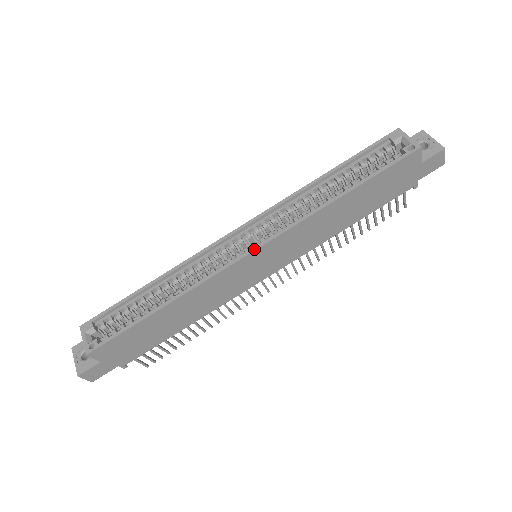
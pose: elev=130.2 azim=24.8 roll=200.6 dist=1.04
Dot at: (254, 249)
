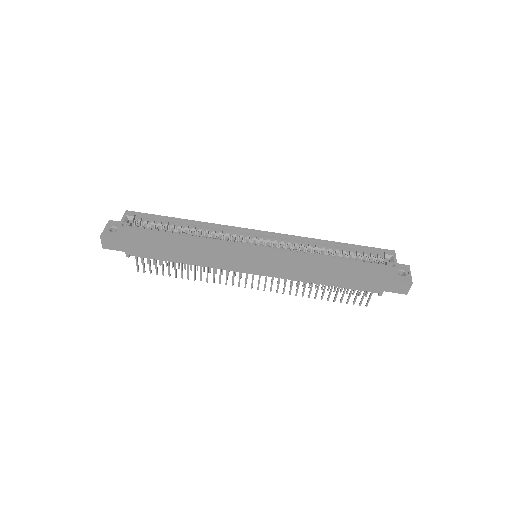
Dot at: (259, 247)
